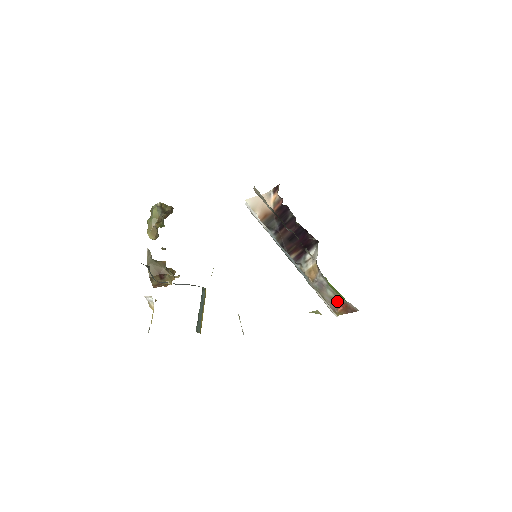
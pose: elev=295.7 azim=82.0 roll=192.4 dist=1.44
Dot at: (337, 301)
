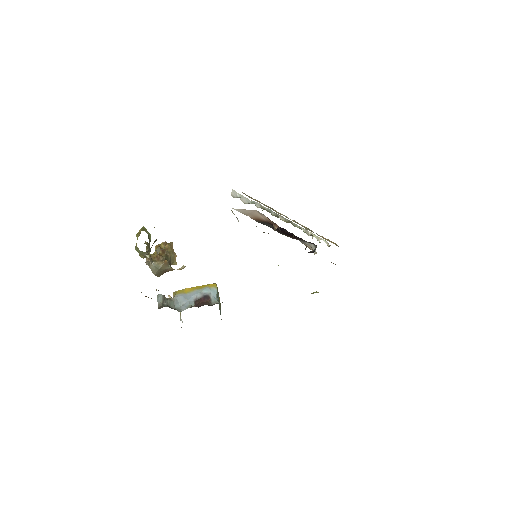
Dot at: occluded
